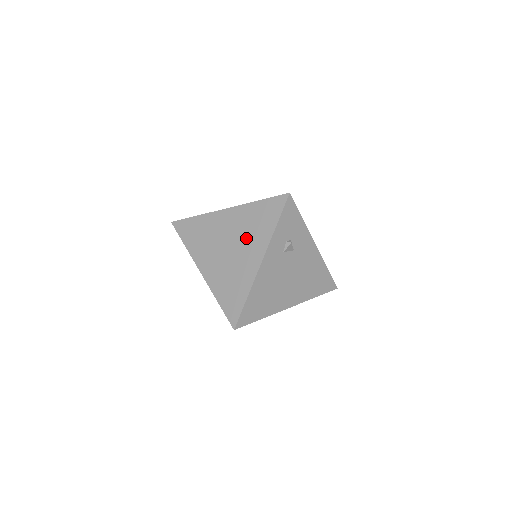
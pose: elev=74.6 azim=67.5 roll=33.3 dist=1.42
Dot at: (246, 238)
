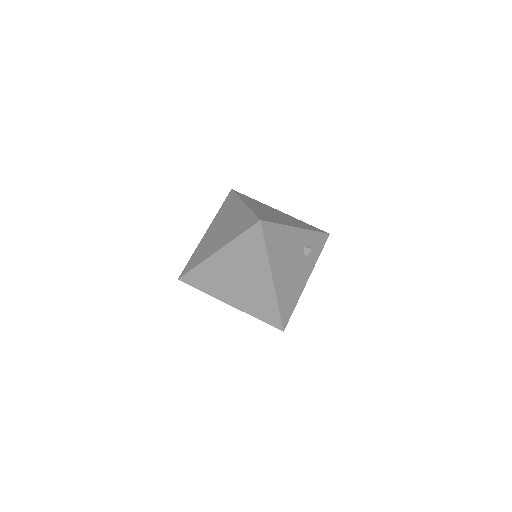
Dot at: (291, 220)
